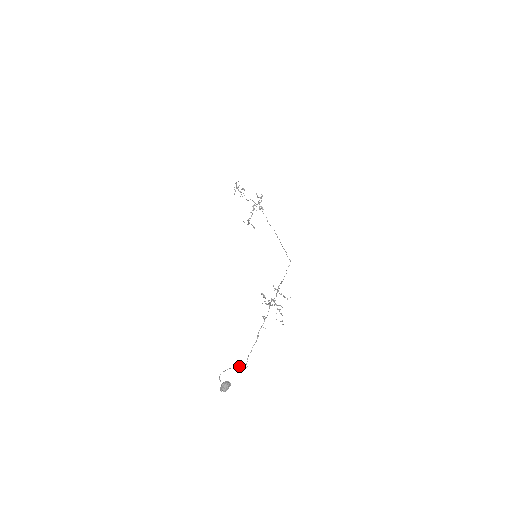
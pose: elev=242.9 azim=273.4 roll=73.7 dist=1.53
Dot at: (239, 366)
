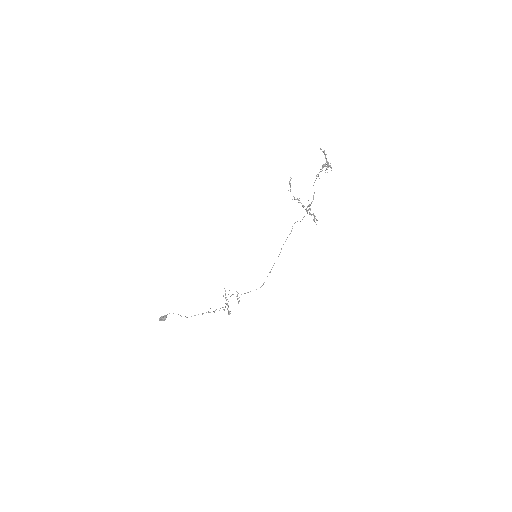
Dot at: occluded
